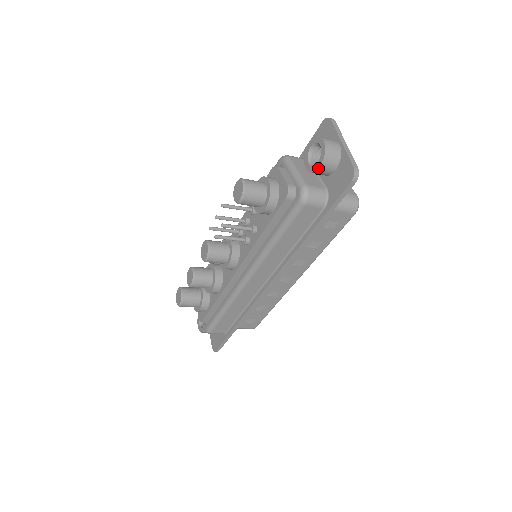
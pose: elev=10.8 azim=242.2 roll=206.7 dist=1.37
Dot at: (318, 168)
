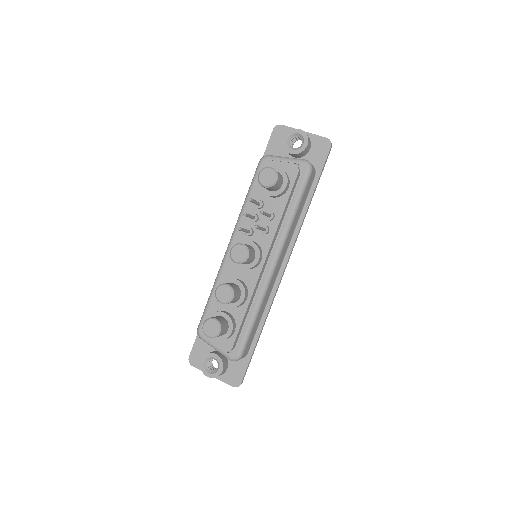
Dot at: (306, 146)
